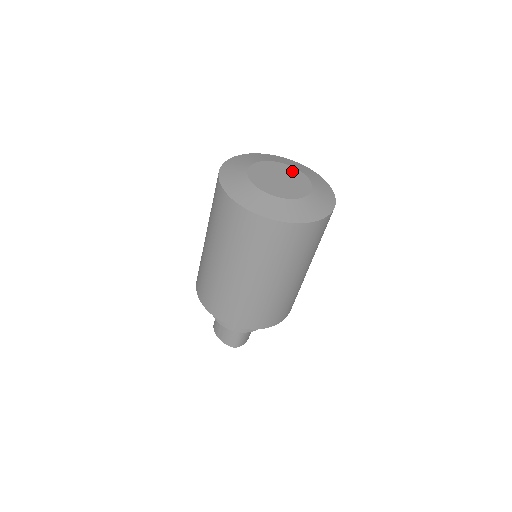
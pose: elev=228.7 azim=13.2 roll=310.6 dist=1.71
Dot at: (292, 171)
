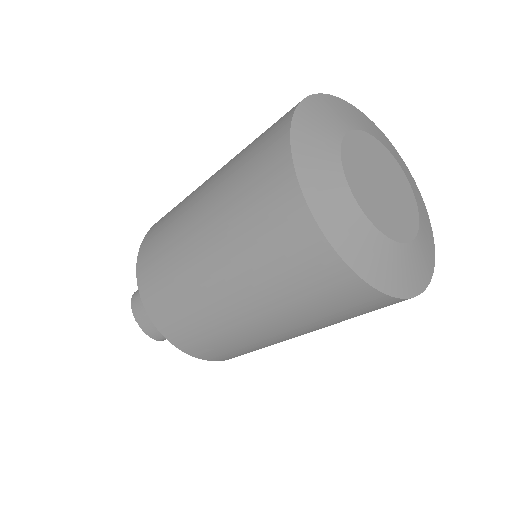
Dot at: (392, 164)
